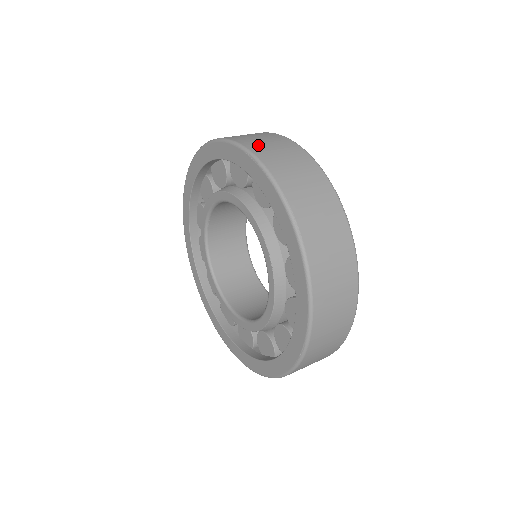
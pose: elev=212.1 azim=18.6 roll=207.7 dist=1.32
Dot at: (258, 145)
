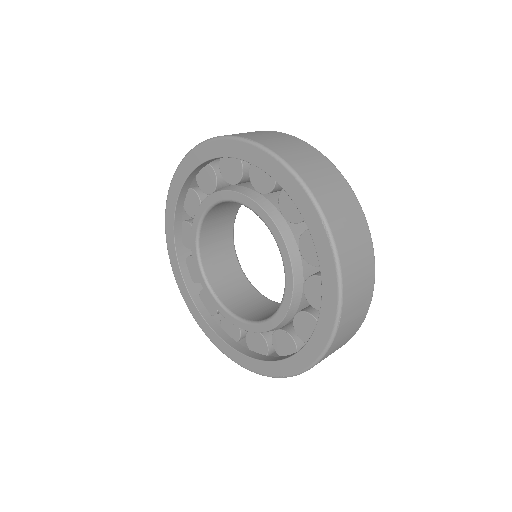
Dot at: (333, 210)
